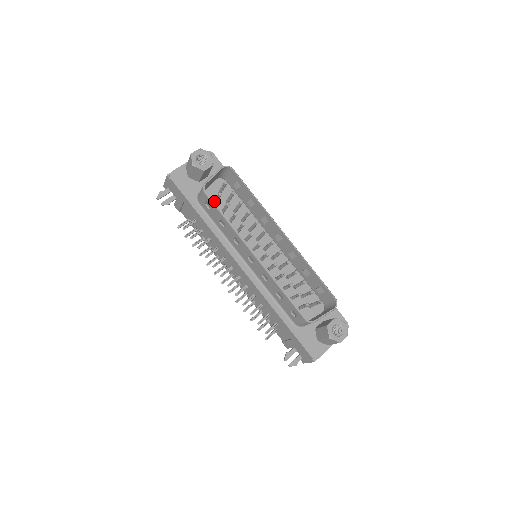
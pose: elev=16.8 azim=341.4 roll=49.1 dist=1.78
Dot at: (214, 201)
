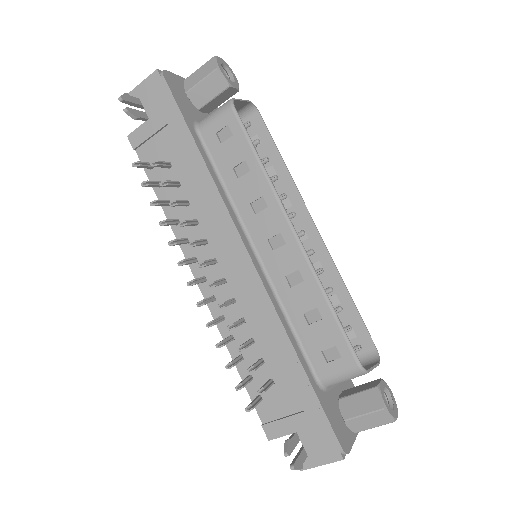
Dot at: occluded
